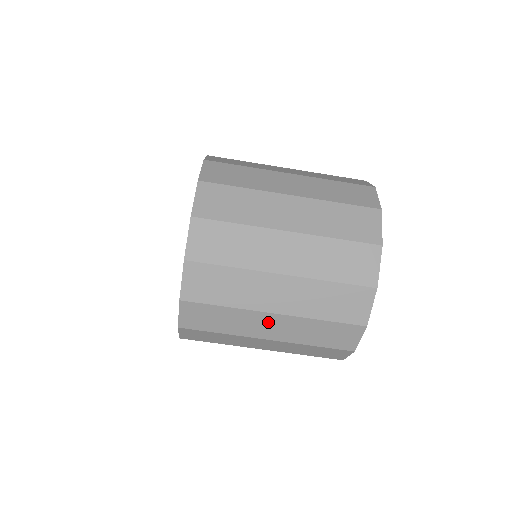
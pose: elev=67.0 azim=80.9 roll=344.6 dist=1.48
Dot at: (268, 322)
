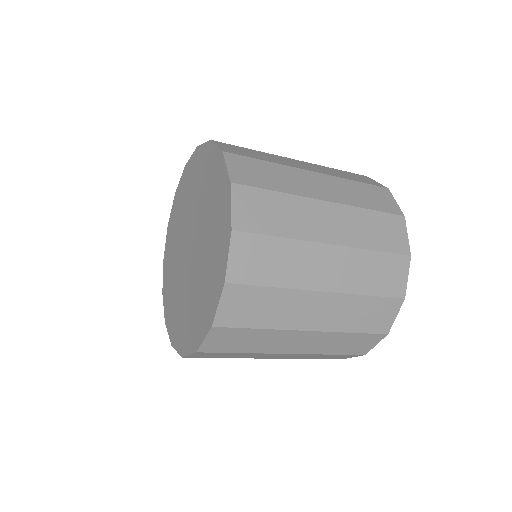
Dot at: (298, 339)
